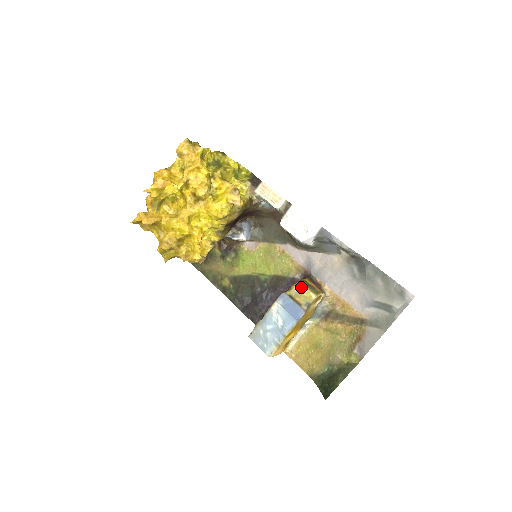
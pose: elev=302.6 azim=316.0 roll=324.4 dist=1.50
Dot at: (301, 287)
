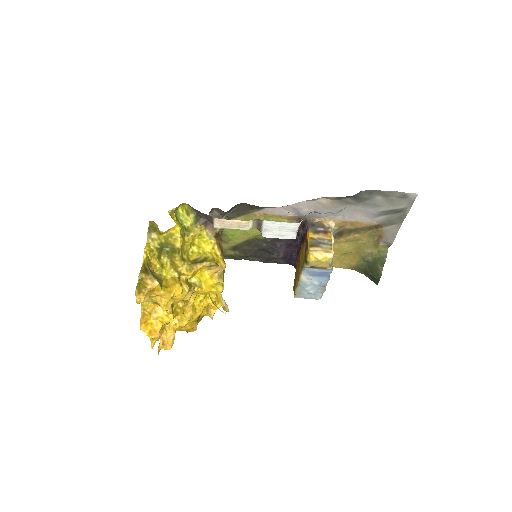
Dot at: (316, 257)
